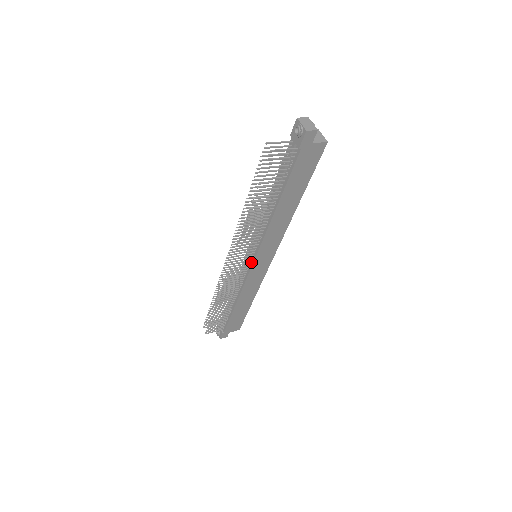
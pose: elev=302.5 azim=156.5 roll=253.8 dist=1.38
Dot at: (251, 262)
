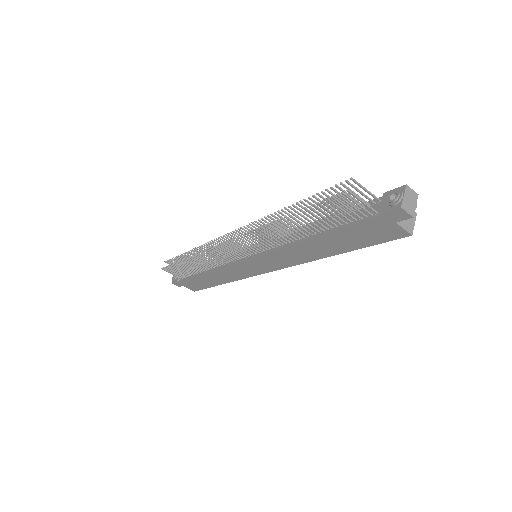
Dot at: (246, 257)
